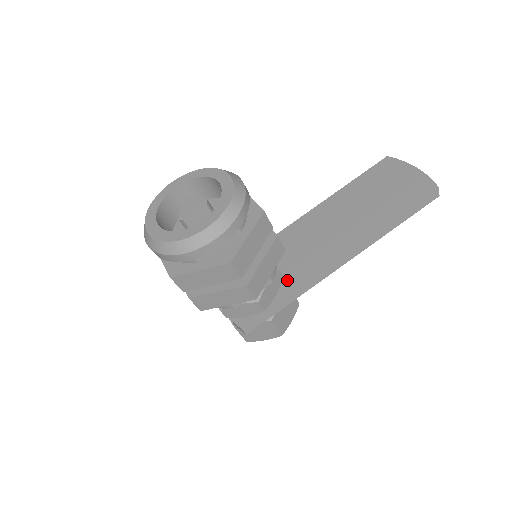
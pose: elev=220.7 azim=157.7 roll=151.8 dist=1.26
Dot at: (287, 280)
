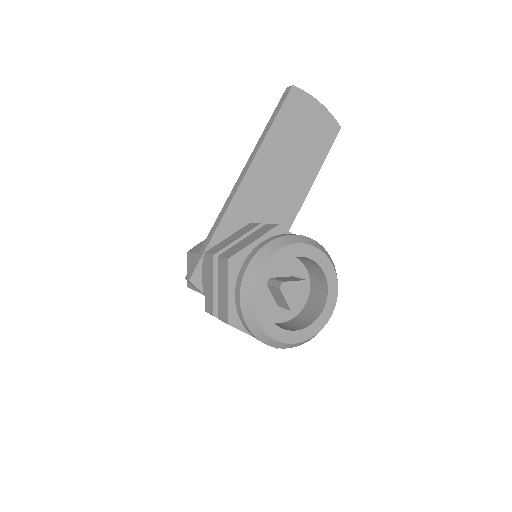
Dot at: occluded
